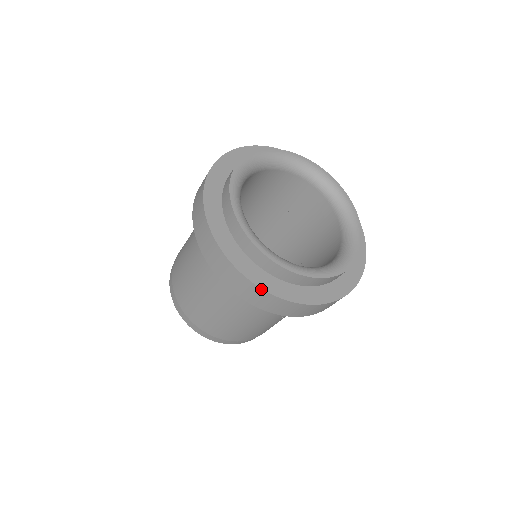
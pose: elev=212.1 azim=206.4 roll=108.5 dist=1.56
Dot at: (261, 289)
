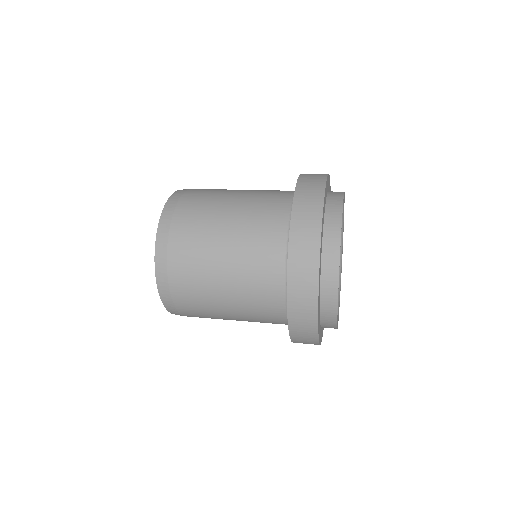
Dot at: occluded
